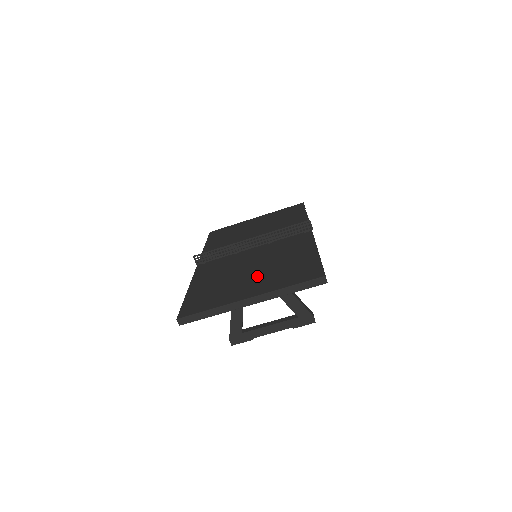
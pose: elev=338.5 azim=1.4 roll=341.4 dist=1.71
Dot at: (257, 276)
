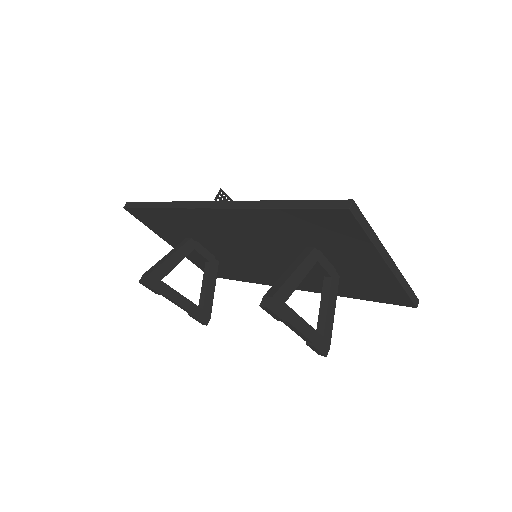
Dot at: occluded
